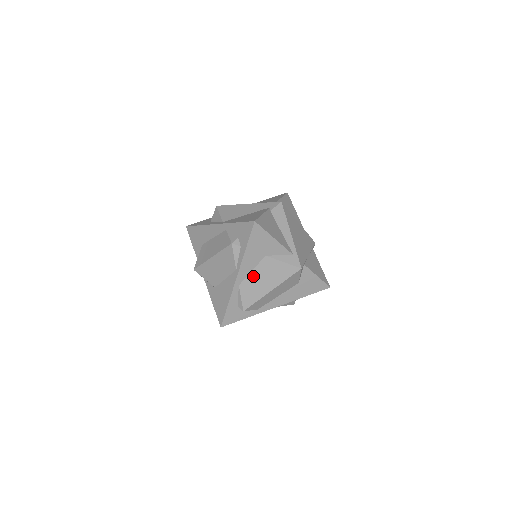
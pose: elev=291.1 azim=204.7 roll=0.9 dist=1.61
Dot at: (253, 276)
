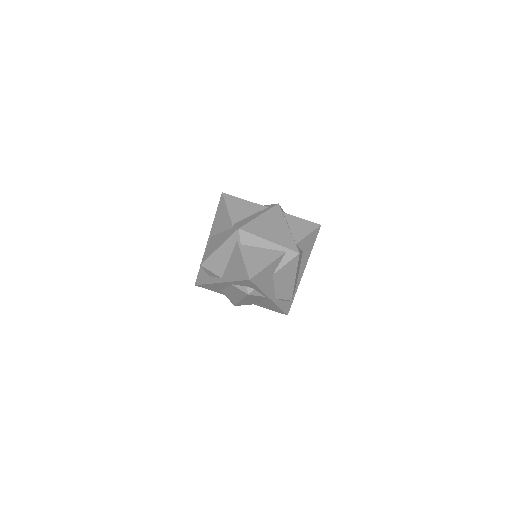
Dot at: (278, 287)
